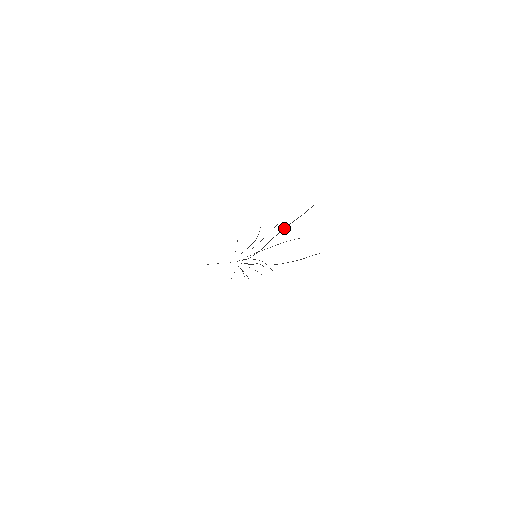
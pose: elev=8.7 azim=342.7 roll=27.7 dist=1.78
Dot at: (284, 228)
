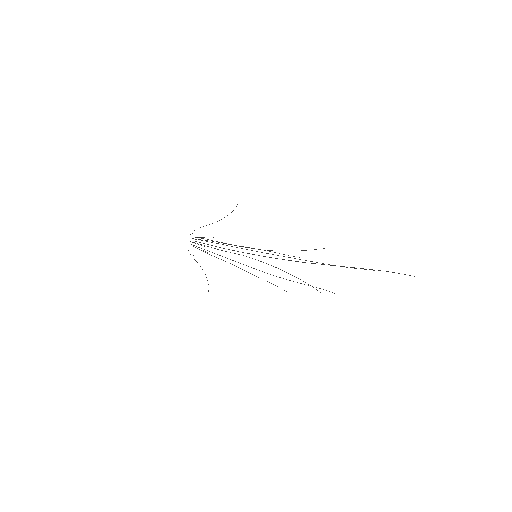
Dot at: occluded
